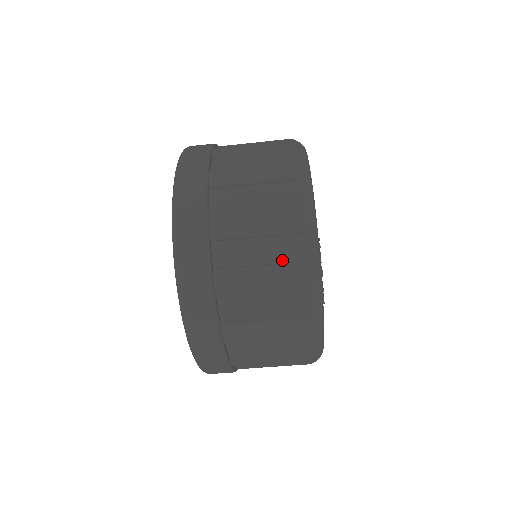
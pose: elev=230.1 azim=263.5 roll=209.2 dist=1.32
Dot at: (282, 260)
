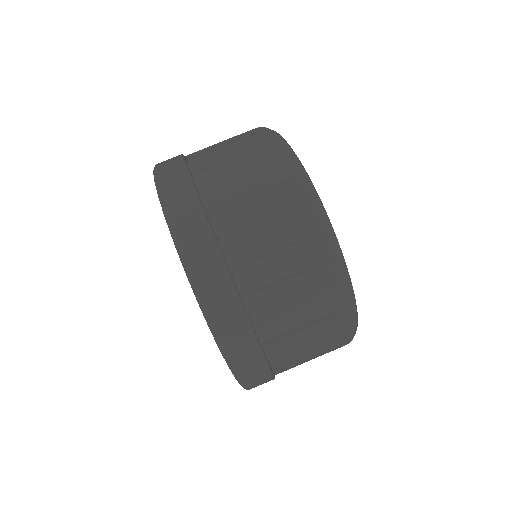
Dot at: (284, 209)
